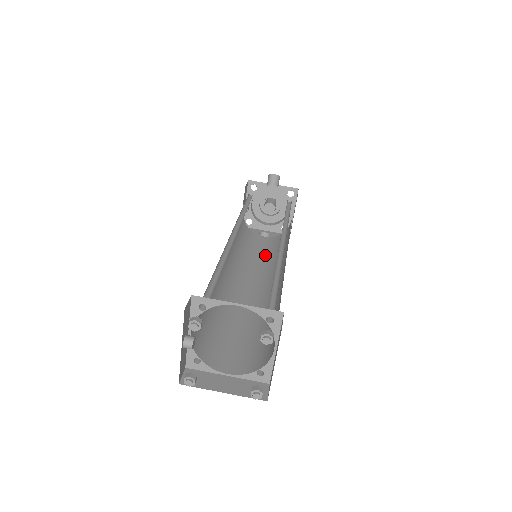
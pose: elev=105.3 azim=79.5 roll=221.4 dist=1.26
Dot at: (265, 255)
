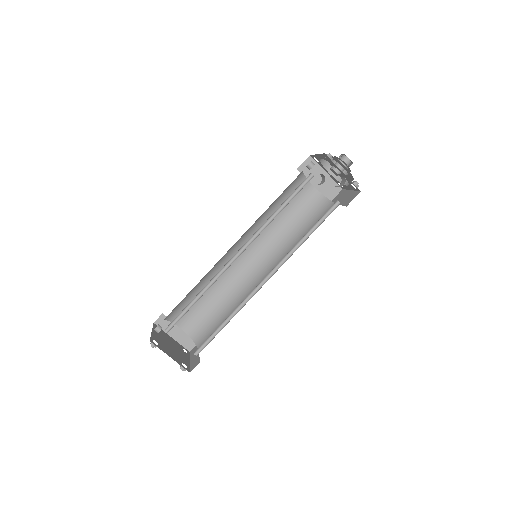
Dot at: (290, 219)
